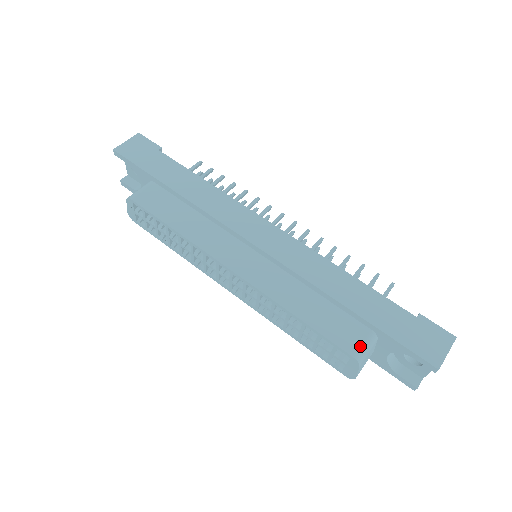
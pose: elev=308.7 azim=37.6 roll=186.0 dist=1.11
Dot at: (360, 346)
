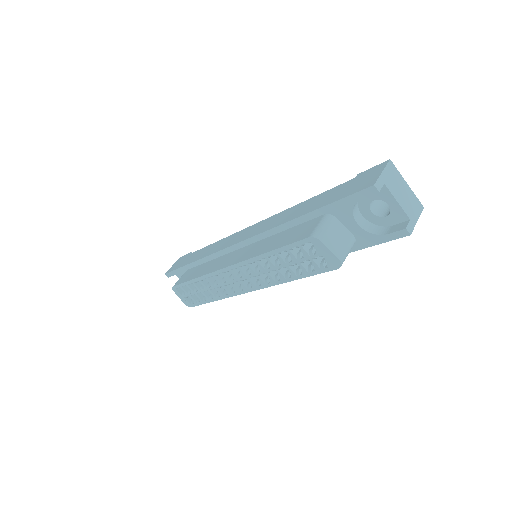
Dot at: (314, 228)
